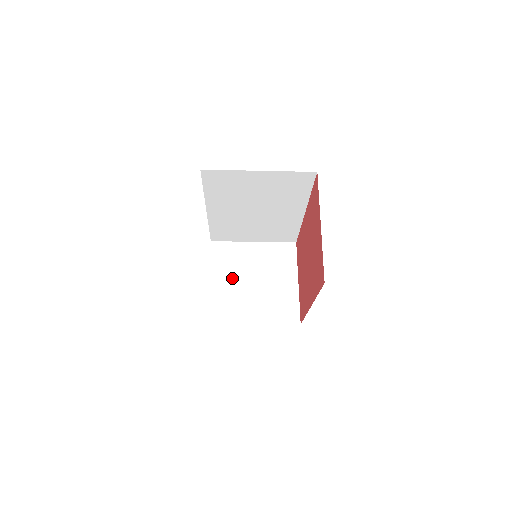
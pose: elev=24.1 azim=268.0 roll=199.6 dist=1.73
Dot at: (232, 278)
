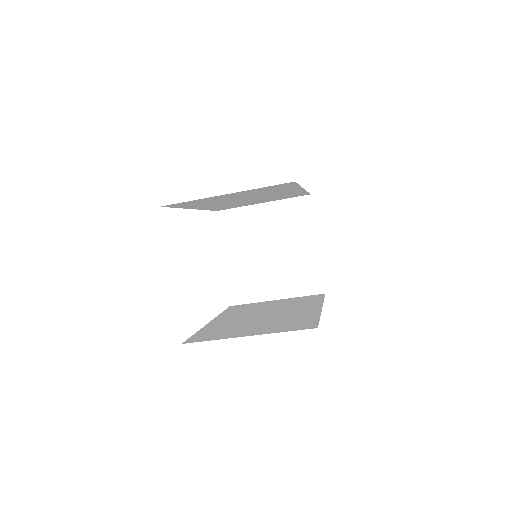
Dot at: (247, 252)
